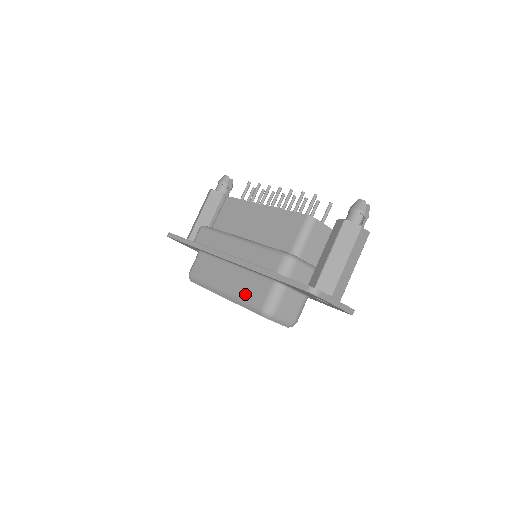
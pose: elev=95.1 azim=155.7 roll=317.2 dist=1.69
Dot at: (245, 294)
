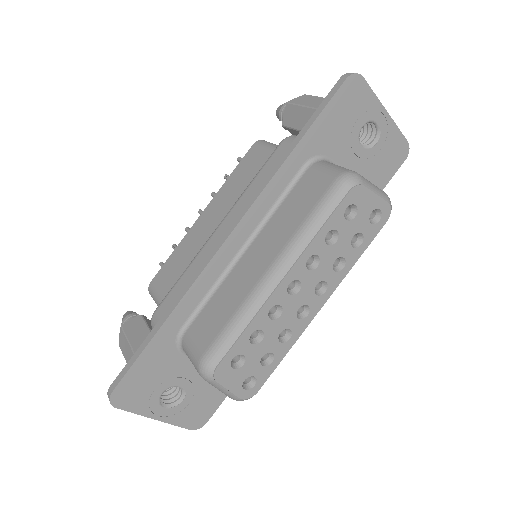
Dot at: (301, 216)
